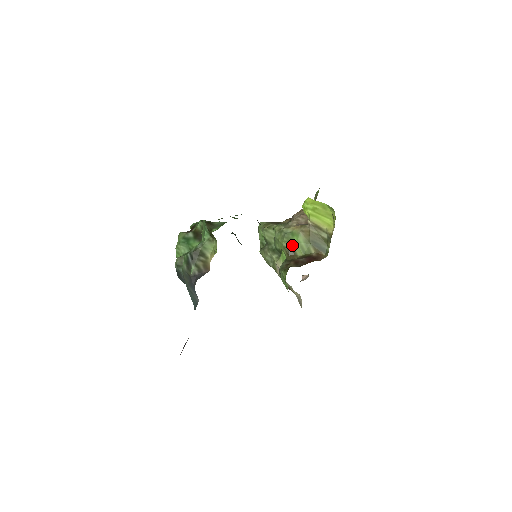
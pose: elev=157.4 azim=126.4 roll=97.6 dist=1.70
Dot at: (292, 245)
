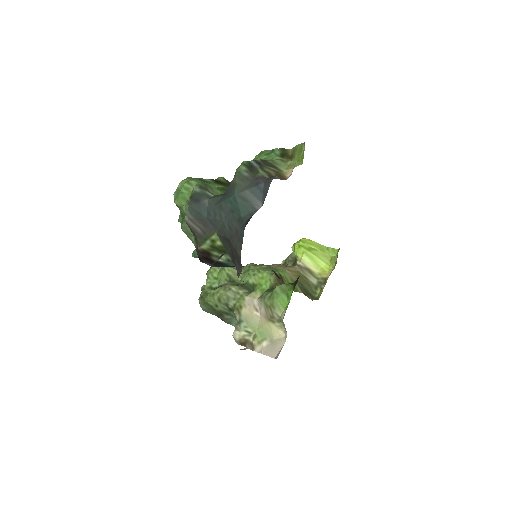
Dot at: (281, 275)
